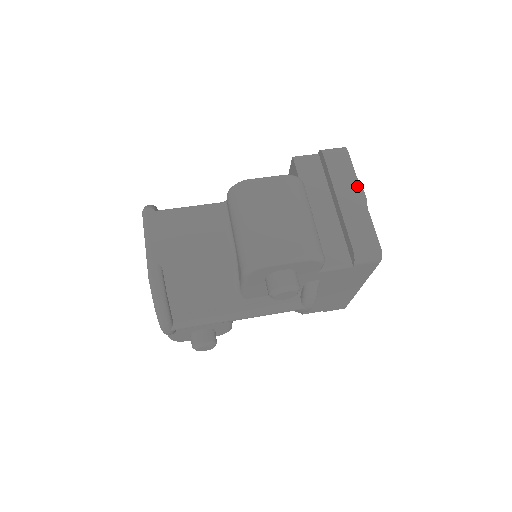
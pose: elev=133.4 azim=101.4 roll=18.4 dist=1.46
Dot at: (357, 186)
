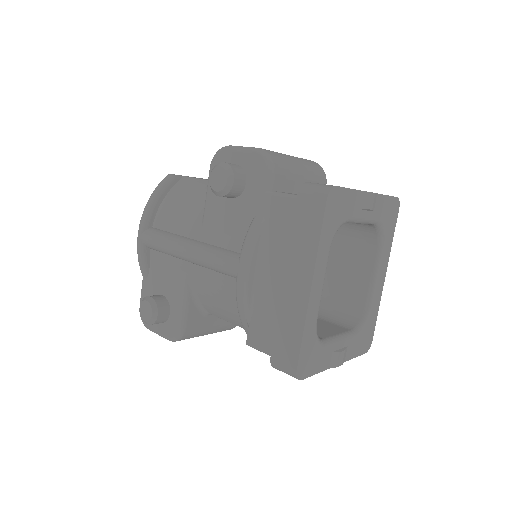
Dot at: occluded
